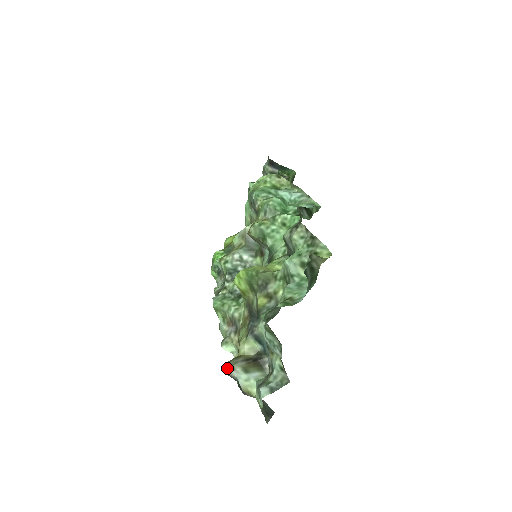
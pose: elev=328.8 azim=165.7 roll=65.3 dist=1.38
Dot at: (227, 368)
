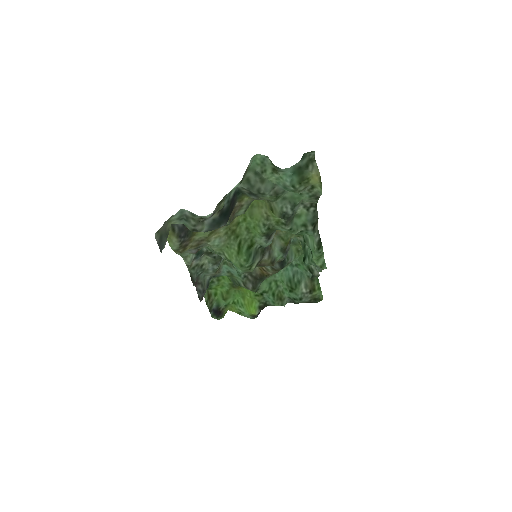
Dot at: occluded
